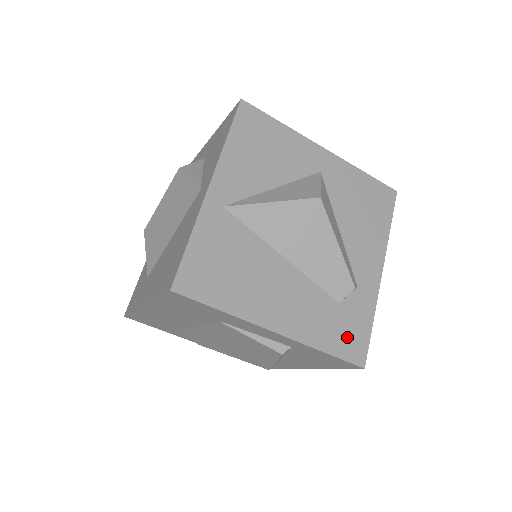
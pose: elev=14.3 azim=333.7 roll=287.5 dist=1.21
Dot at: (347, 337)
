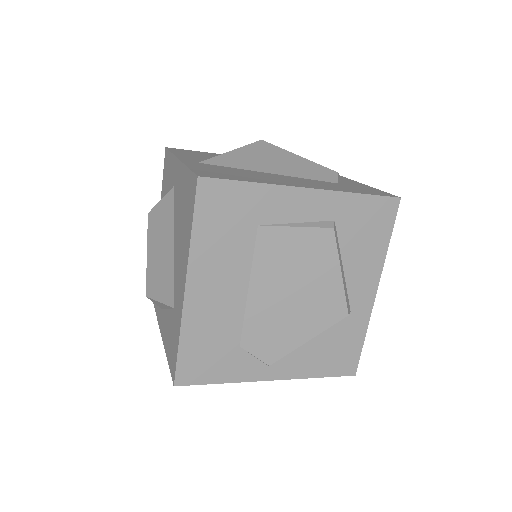
Dot at: (365, 191)
